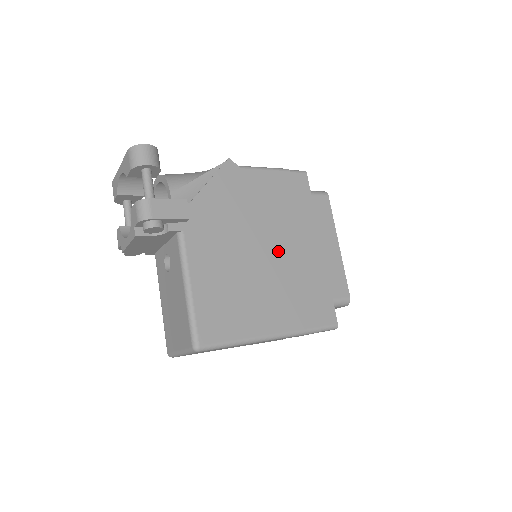
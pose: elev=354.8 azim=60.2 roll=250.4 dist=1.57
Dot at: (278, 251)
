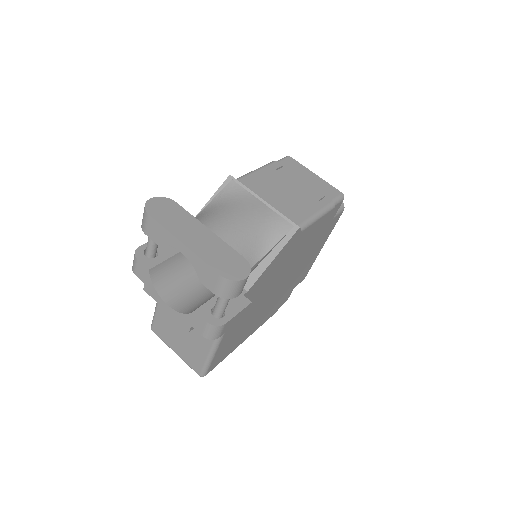
Dot at: (284, 282)
